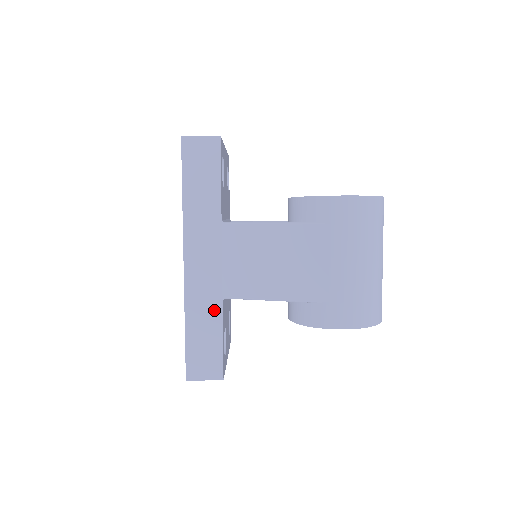
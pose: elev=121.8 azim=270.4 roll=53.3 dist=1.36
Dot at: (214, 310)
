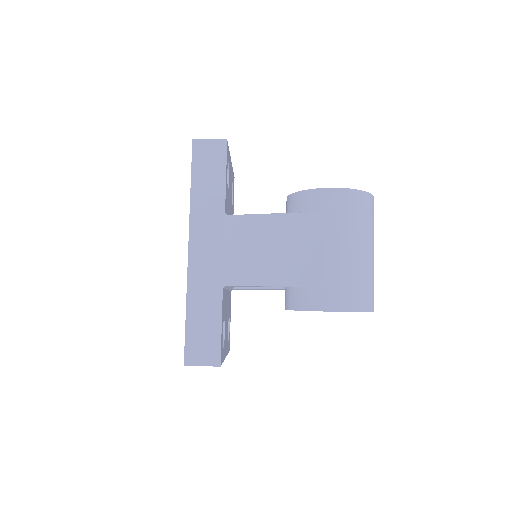
Dot at: (214, 296)
